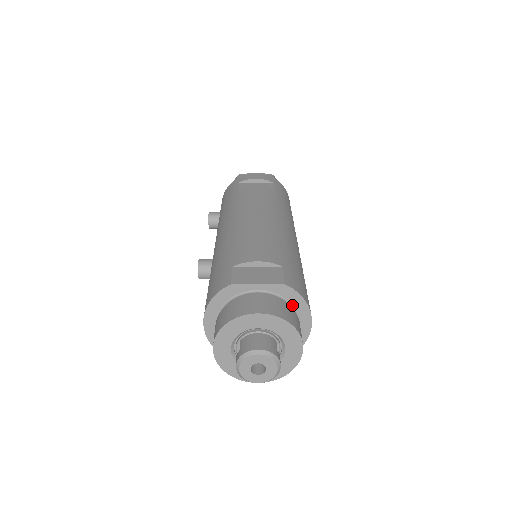
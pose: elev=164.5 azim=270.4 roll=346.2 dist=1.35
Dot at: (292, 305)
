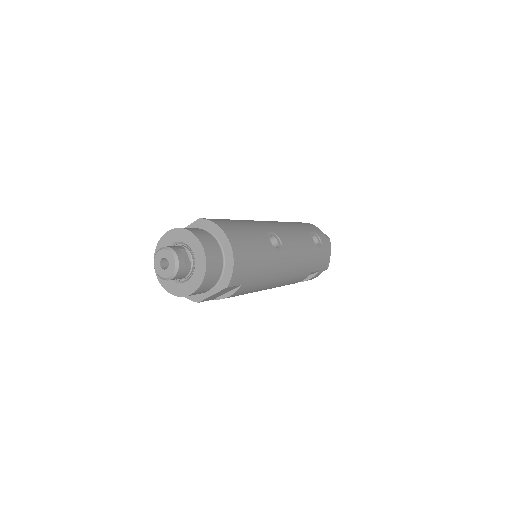
Dot at: (211, 233)
